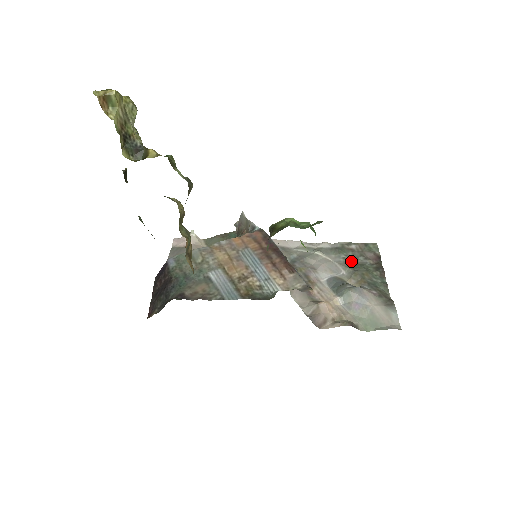
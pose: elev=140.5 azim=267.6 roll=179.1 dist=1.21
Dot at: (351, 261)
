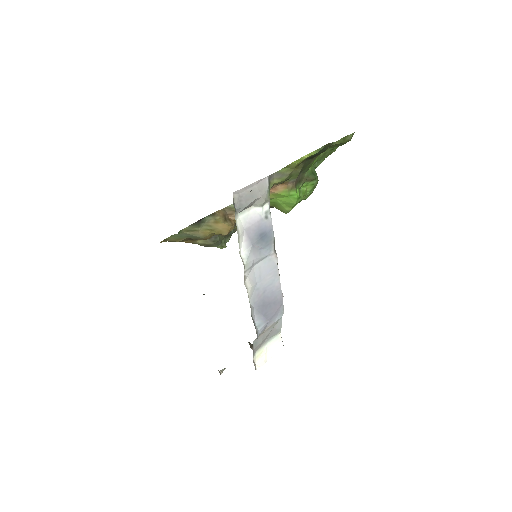
Dot at: occluded
